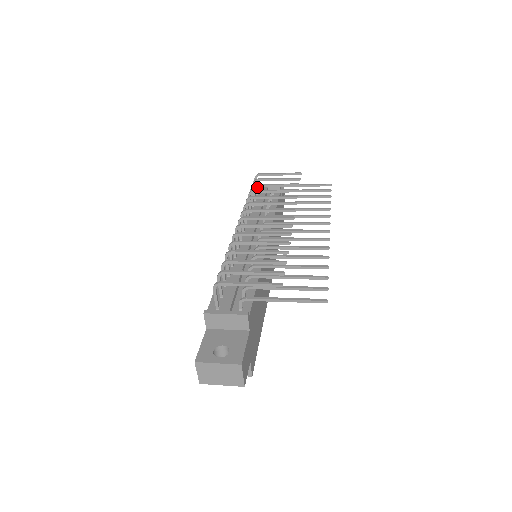
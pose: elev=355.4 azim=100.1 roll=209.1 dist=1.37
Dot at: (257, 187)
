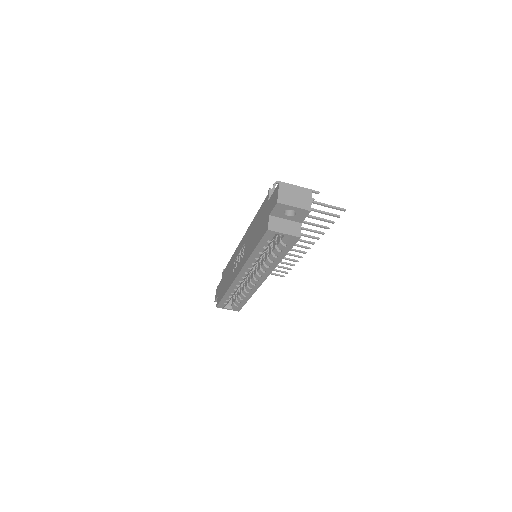
Dot at: occluded
